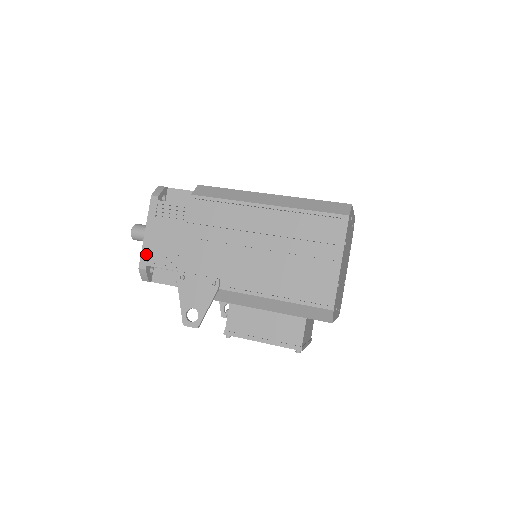
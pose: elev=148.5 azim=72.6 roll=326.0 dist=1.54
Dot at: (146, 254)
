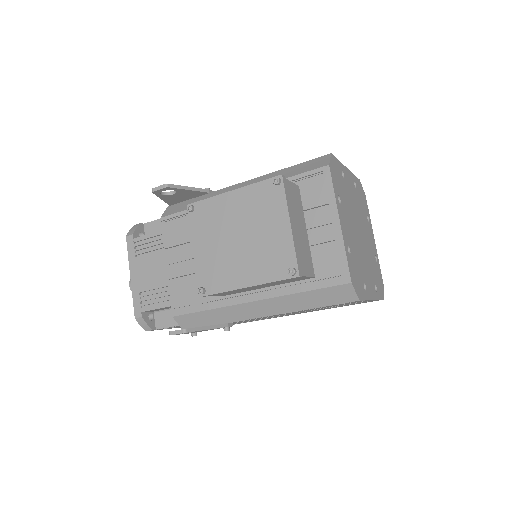
Dot at: occluded
